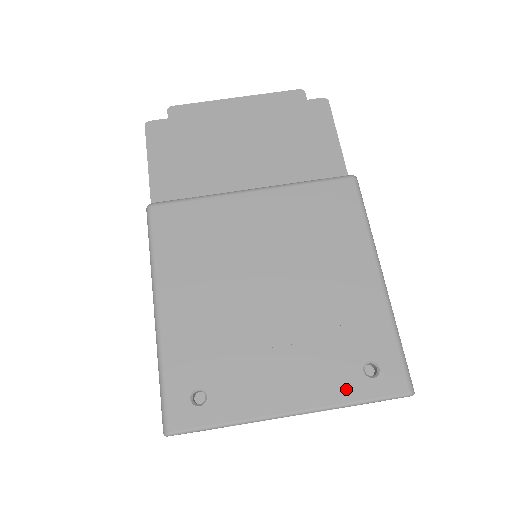
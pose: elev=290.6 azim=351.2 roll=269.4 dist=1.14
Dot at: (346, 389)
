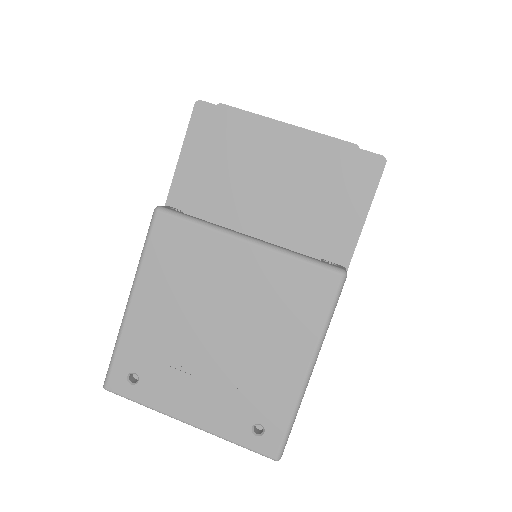
Dot at: (233, 431)
